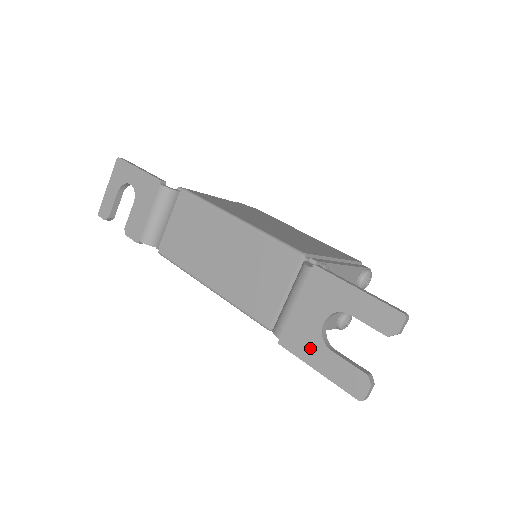
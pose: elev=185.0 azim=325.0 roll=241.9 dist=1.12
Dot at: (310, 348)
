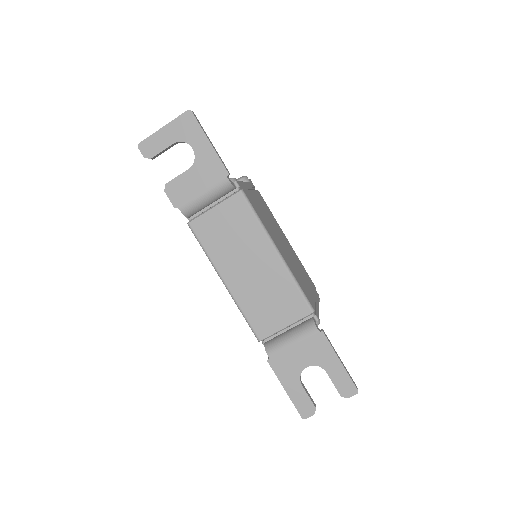
Dot at: (288, 376)
